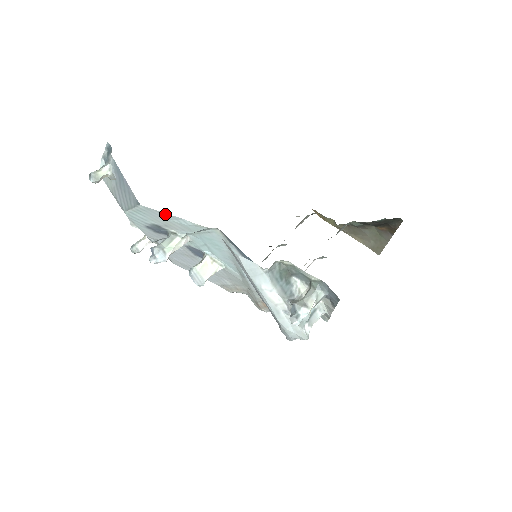
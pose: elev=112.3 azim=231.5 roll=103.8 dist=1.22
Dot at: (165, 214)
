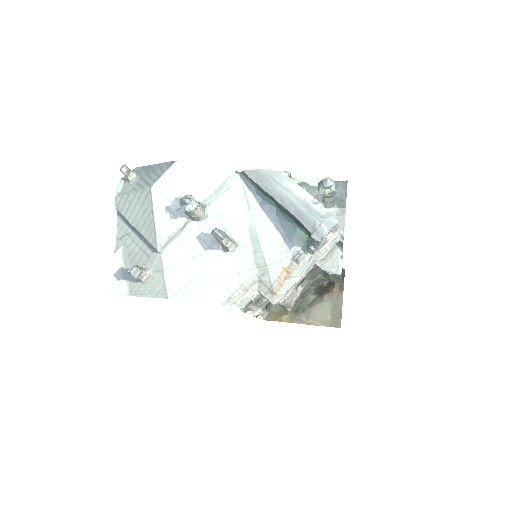
Dot at: (196, 166)
